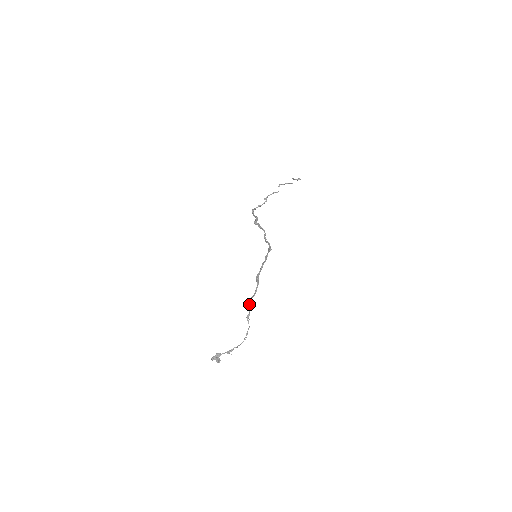
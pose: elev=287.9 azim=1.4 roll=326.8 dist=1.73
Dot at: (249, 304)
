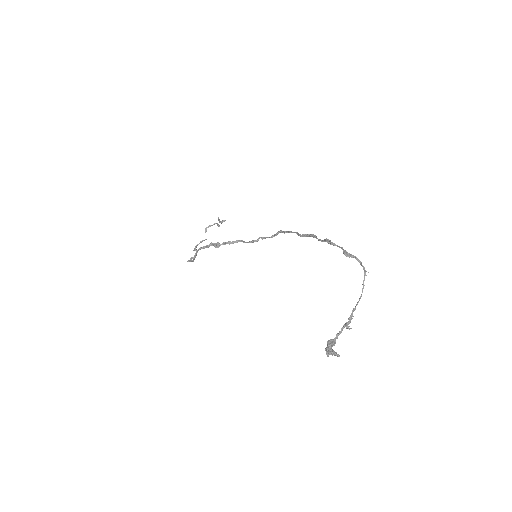
Dot at: (332, 242)
